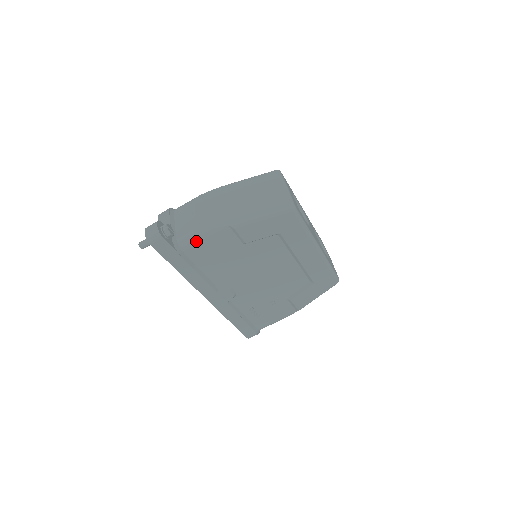
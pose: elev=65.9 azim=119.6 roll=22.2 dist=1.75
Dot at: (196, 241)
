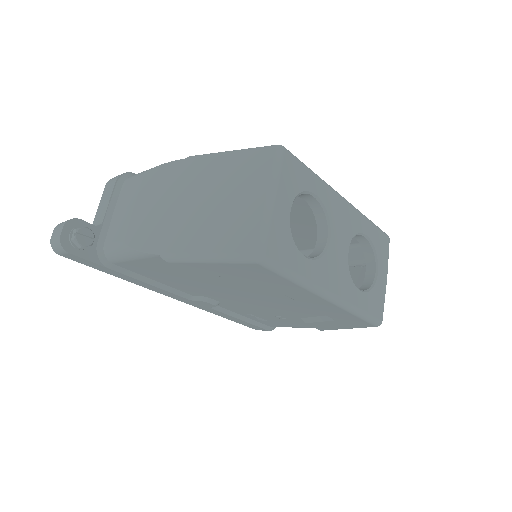
Dot at: (123, 258)
